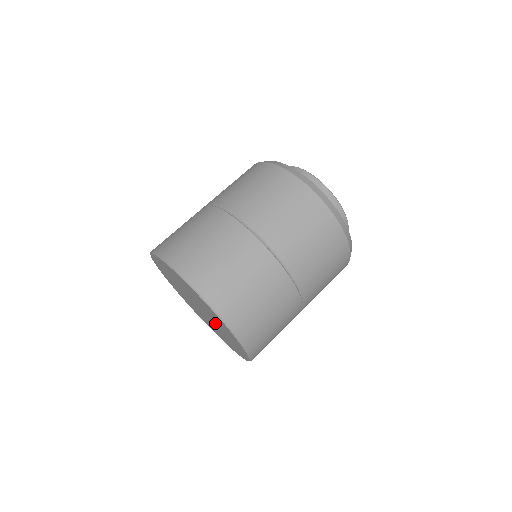
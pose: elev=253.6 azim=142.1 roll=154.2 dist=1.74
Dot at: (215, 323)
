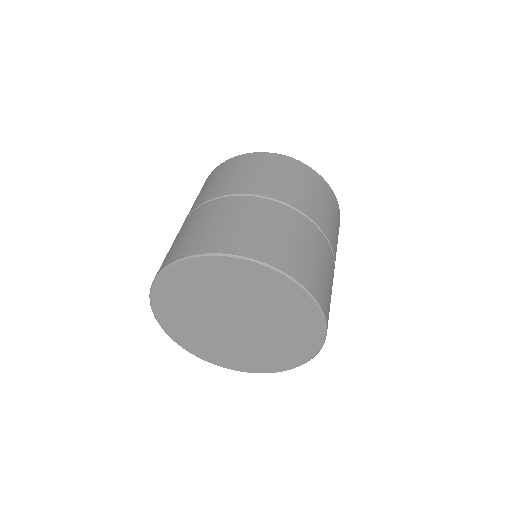
Dot at: (262, 315)
